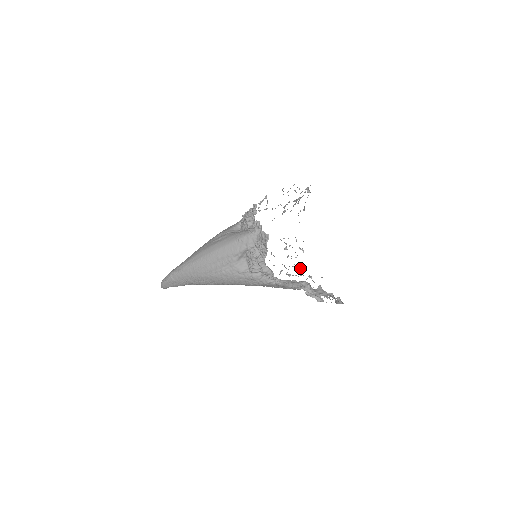
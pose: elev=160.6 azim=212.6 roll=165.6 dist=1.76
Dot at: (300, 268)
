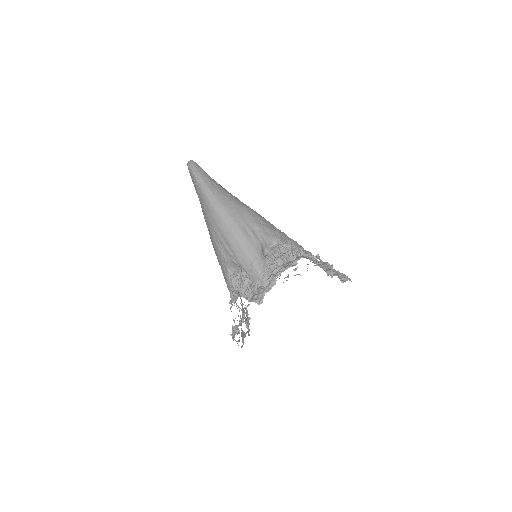
Dot at: occluded
